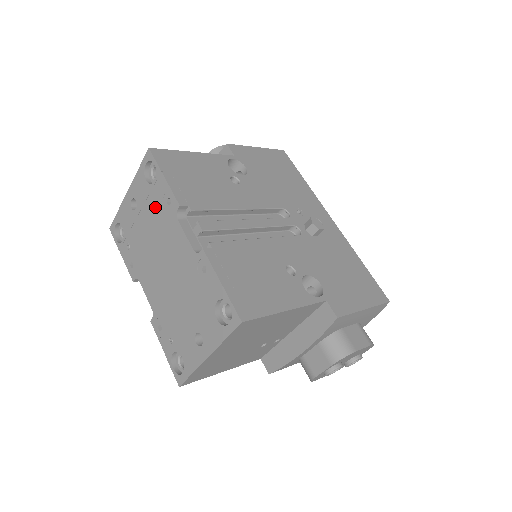
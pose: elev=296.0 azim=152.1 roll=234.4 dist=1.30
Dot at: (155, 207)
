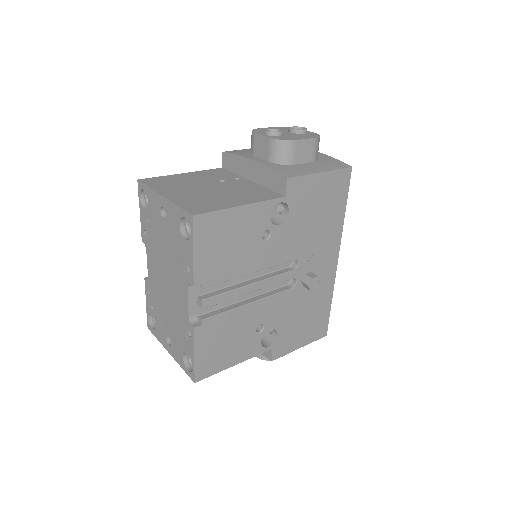
Dot at: (177, 250)
